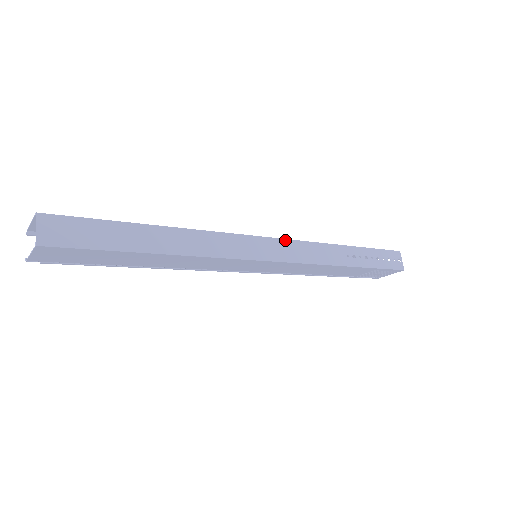
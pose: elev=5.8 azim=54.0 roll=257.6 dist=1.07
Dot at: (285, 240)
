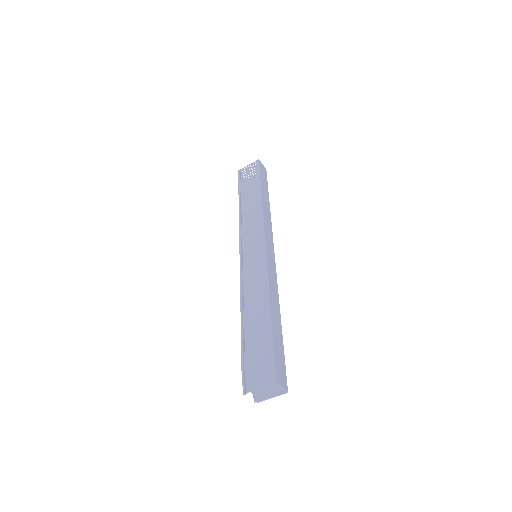
Dot at: (265, 234)
